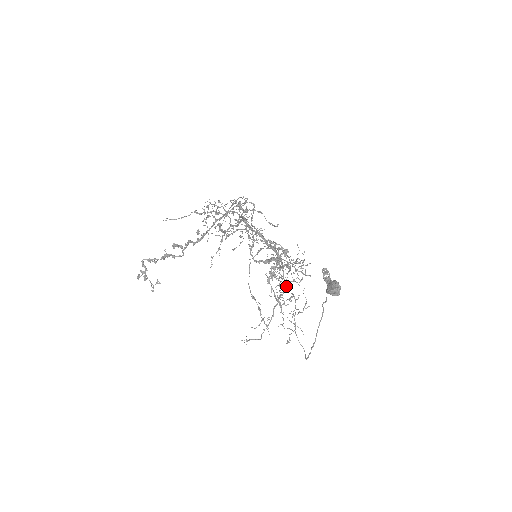
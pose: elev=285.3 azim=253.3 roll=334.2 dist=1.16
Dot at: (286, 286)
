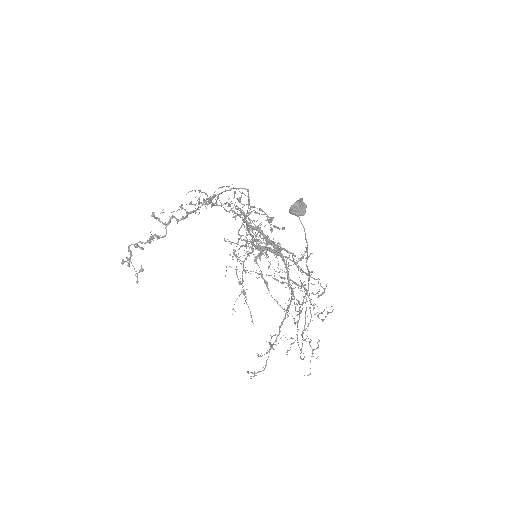
Dot at: (292, 293)
